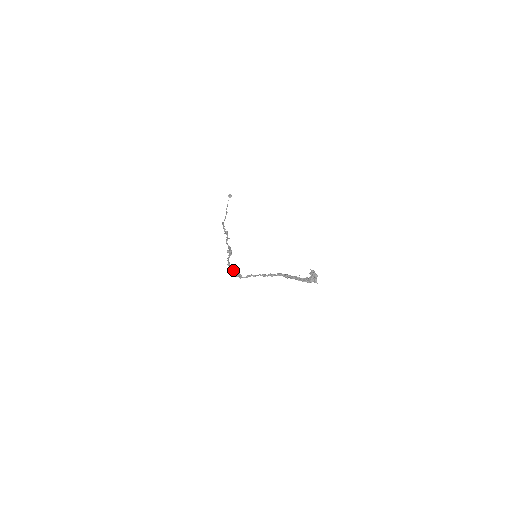
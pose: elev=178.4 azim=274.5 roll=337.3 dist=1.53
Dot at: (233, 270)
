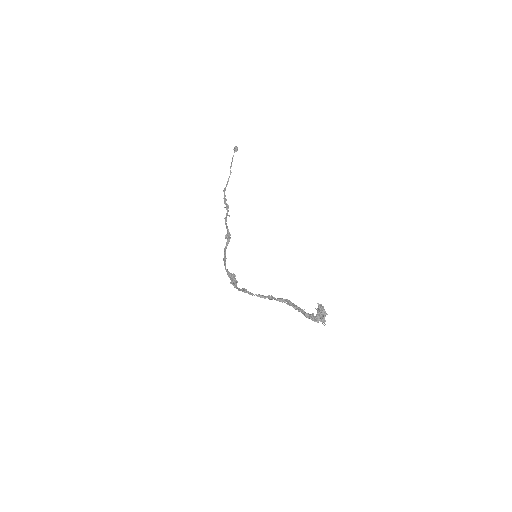
Dot at: (228, 271)
